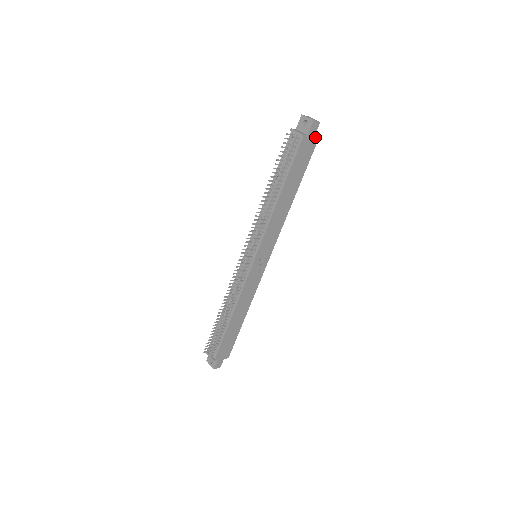
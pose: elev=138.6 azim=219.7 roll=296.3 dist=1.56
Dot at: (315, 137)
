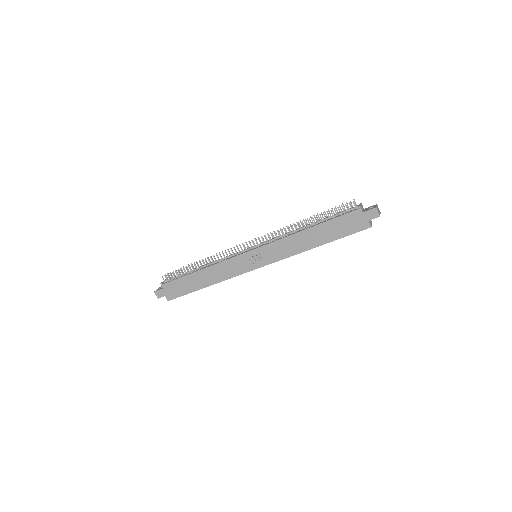
Dot at: (367, 223)
